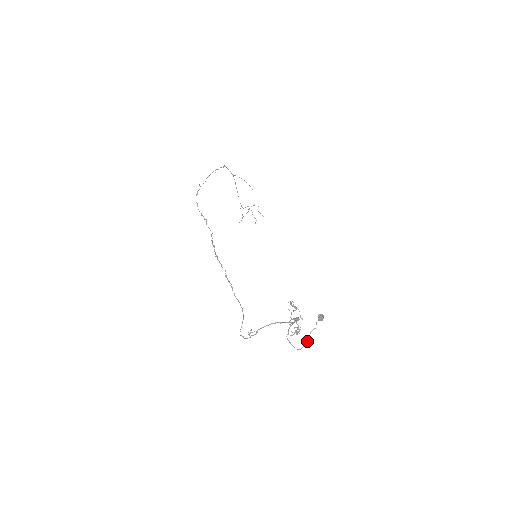
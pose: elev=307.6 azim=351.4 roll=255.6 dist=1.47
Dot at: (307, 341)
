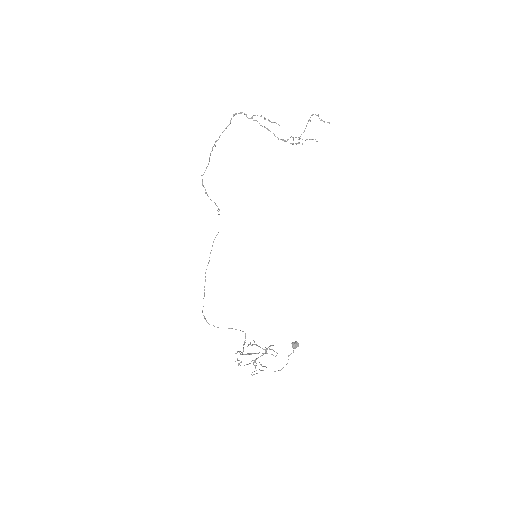
Dot at: occluded
